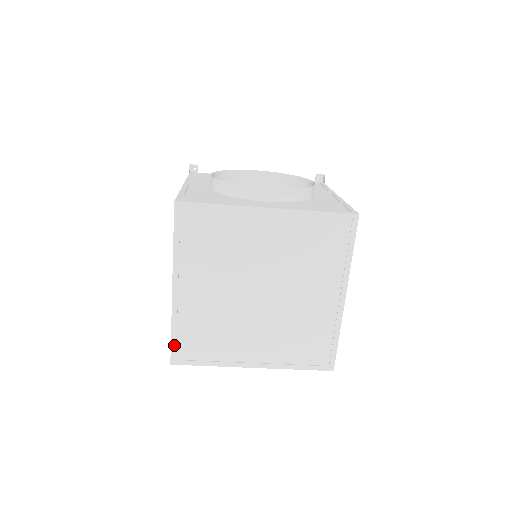
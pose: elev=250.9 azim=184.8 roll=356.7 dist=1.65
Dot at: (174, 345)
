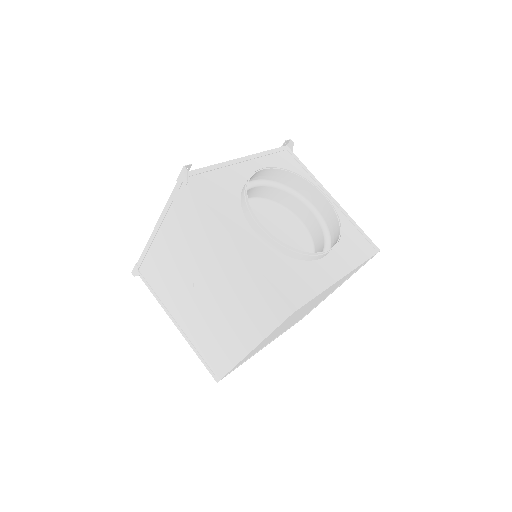
Dot at: occluded
